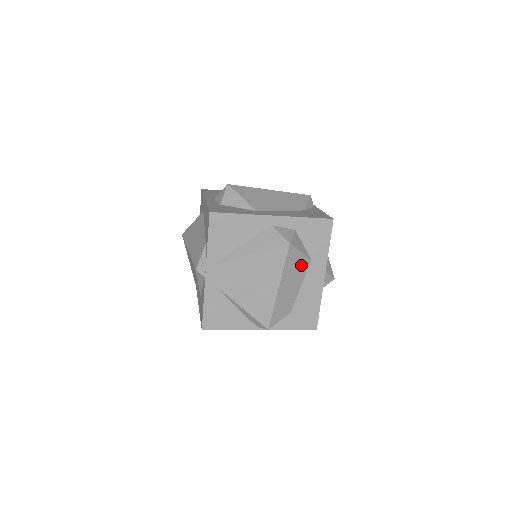
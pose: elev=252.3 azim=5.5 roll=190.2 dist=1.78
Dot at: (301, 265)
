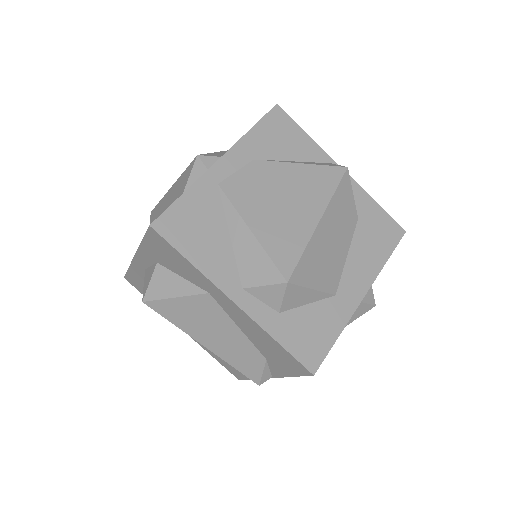
Dot at: occluded
